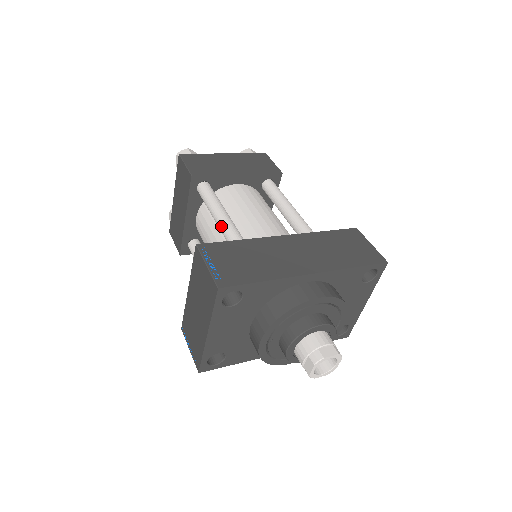
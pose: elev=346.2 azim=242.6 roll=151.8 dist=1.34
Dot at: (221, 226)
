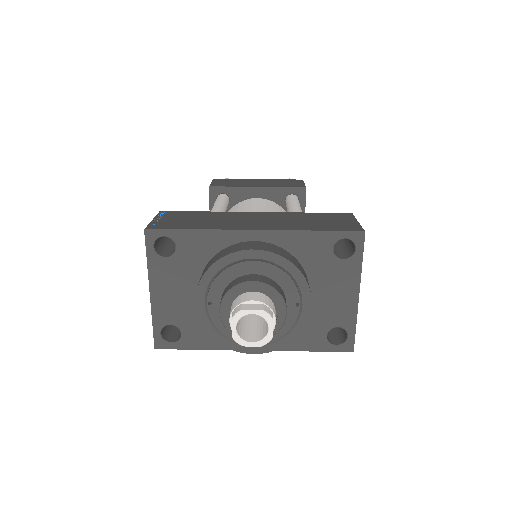
Dot at: occluded
